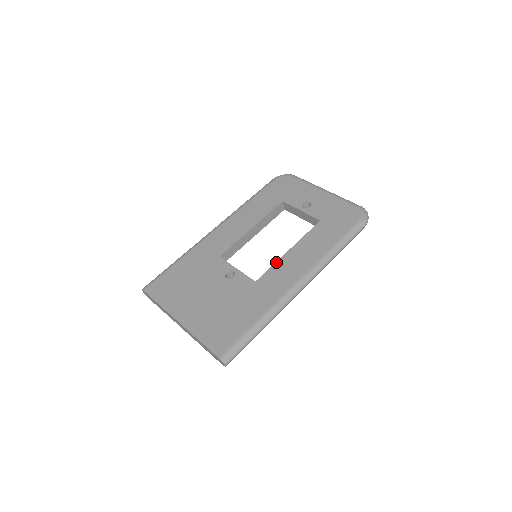
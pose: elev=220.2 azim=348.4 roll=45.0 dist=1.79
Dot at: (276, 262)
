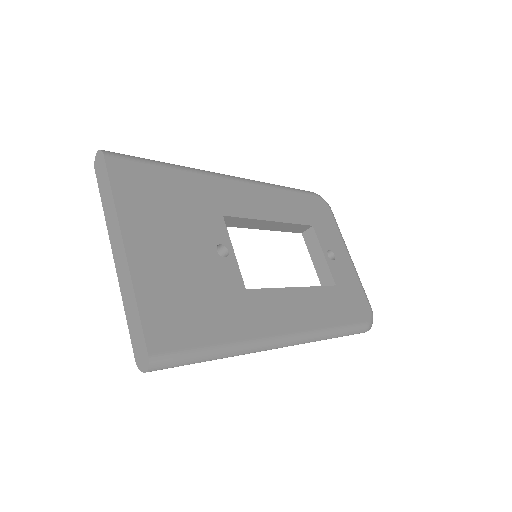
Dot at: (278, 288)
